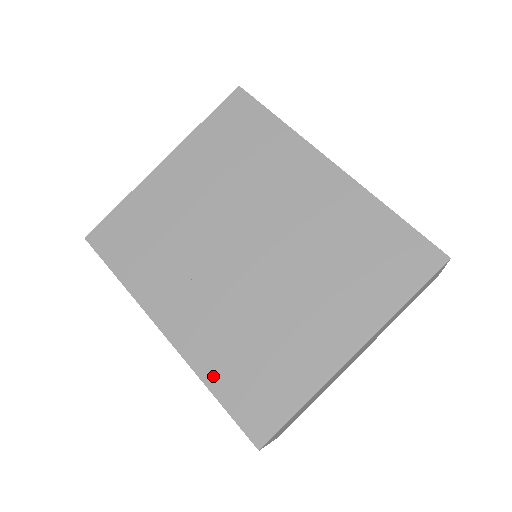
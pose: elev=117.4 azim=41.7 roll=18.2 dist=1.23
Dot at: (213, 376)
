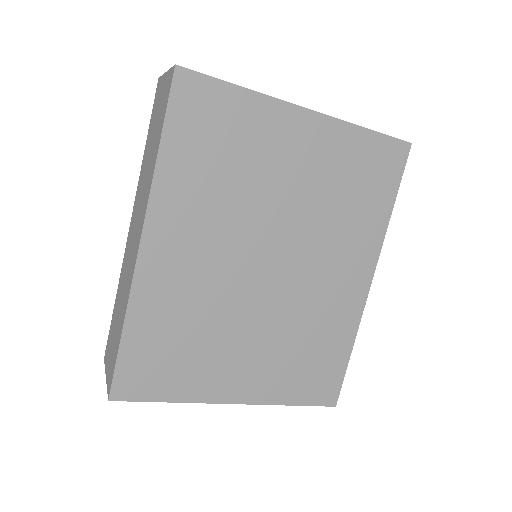
Dot at: (138, 321)
